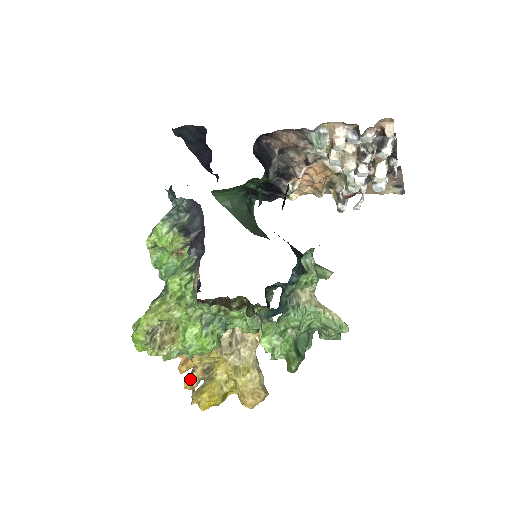
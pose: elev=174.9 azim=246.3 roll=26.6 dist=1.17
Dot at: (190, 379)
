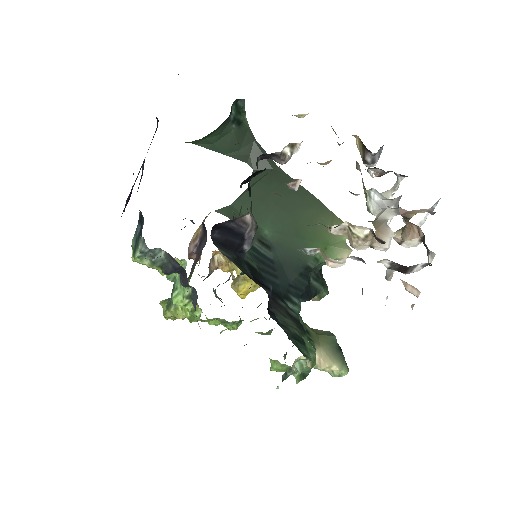
Dot at: occluded
